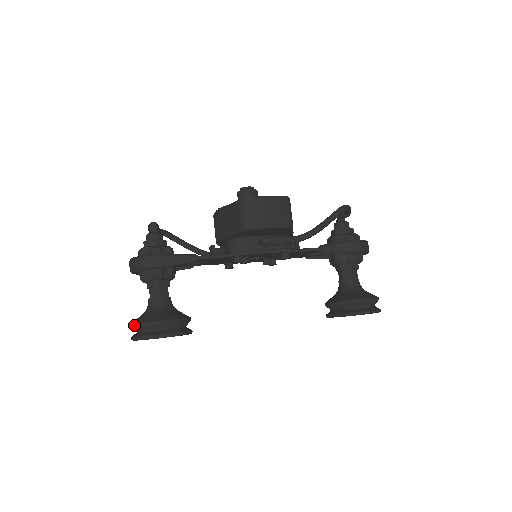
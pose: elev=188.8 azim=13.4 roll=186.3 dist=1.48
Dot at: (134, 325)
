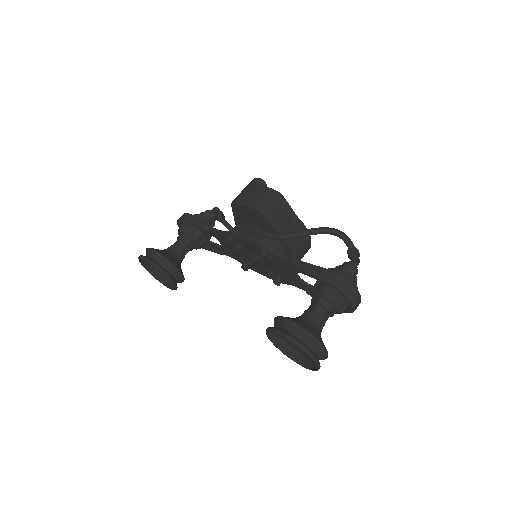
Dot at: occluded
